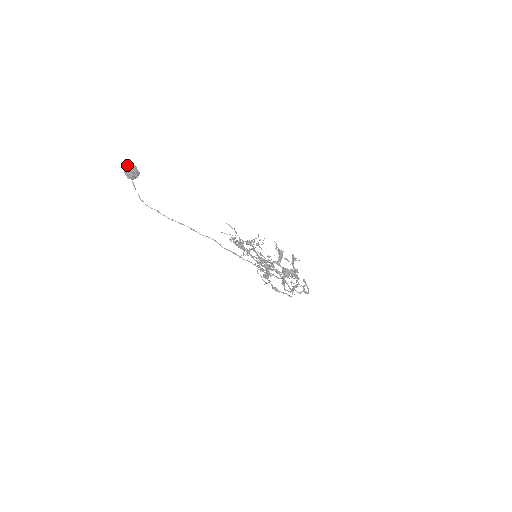
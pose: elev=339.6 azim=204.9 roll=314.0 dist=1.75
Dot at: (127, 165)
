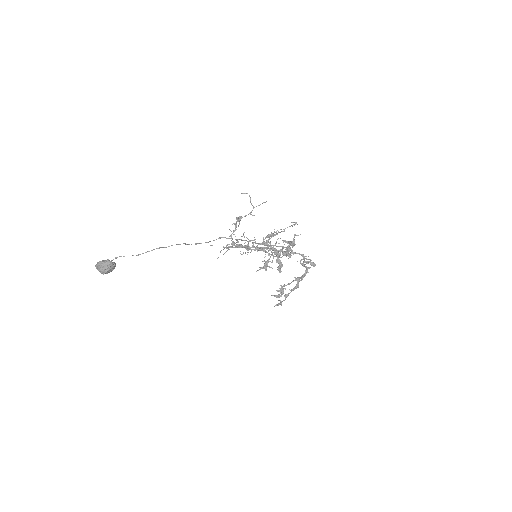
Dot at: (98, 263)
